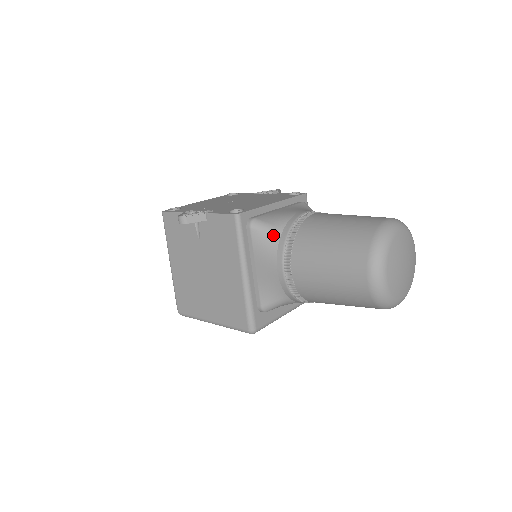
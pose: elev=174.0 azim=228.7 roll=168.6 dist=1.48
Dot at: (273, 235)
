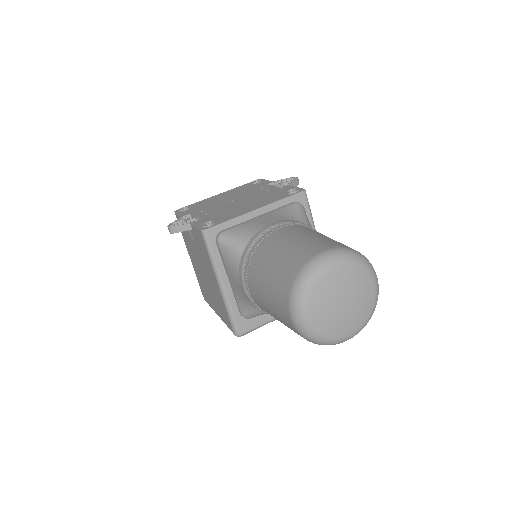
Dot at: (236, 252)
